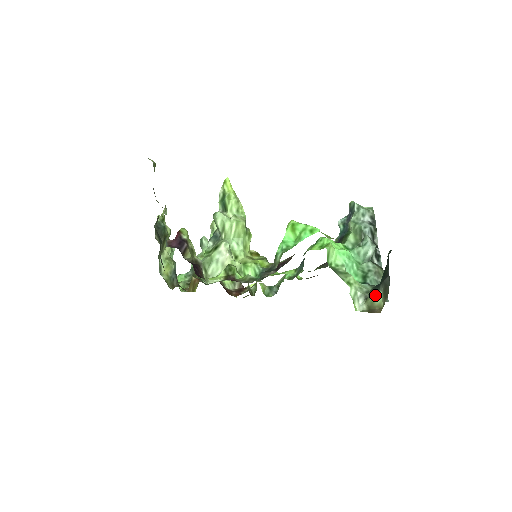
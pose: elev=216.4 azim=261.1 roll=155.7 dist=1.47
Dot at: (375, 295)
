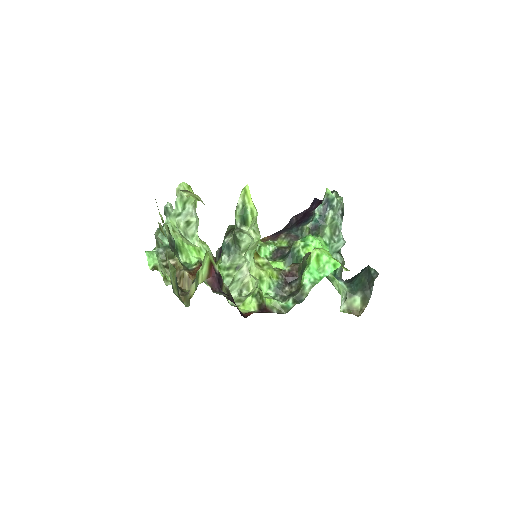
Dot at: (354, 299)
